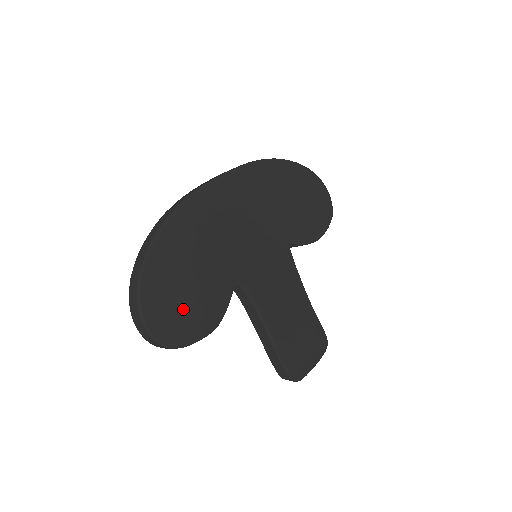
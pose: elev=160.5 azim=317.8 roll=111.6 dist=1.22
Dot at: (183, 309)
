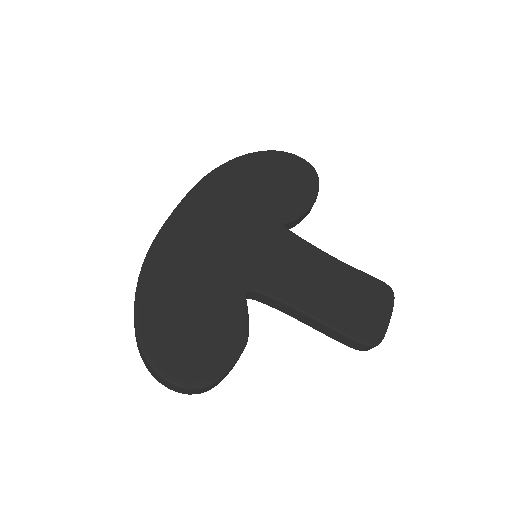
Dot at: (199, 345)
